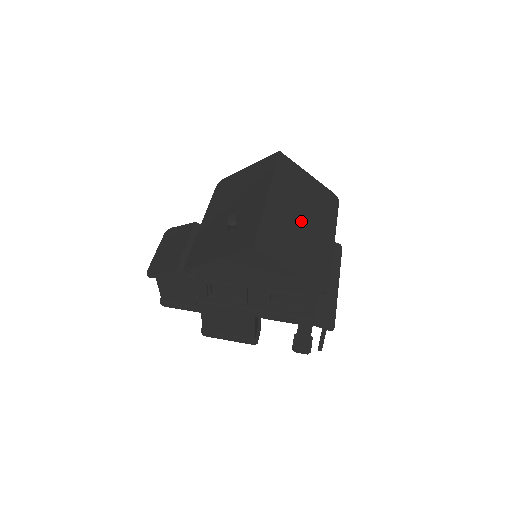
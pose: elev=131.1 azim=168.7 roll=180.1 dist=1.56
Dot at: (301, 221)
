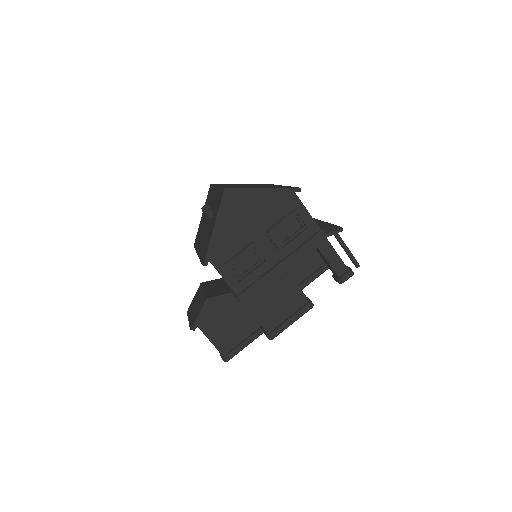
Dot at: occluded
